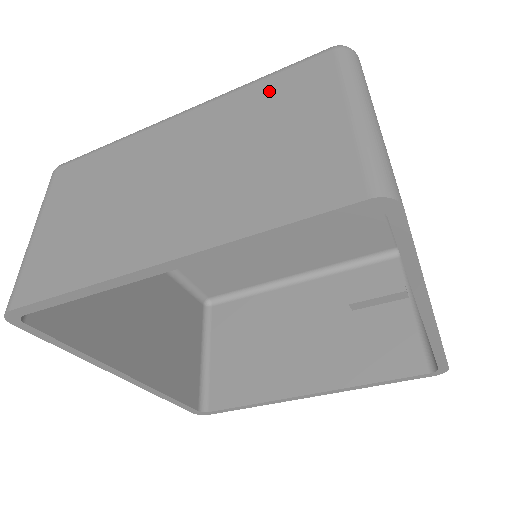
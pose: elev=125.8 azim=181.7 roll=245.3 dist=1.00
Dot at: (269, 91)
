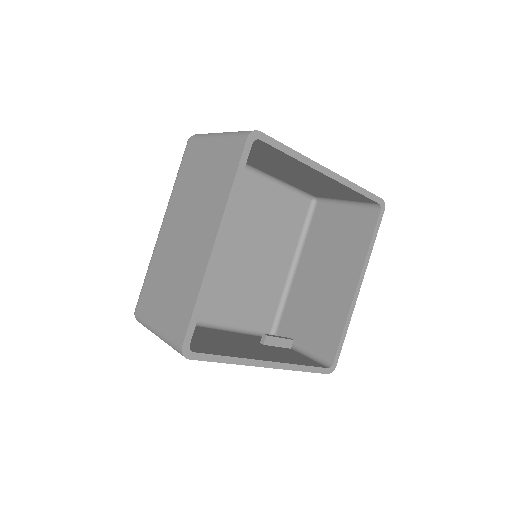
Dot at: occluded
